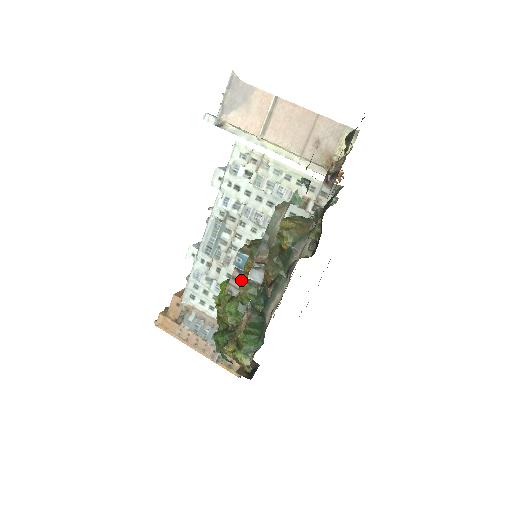
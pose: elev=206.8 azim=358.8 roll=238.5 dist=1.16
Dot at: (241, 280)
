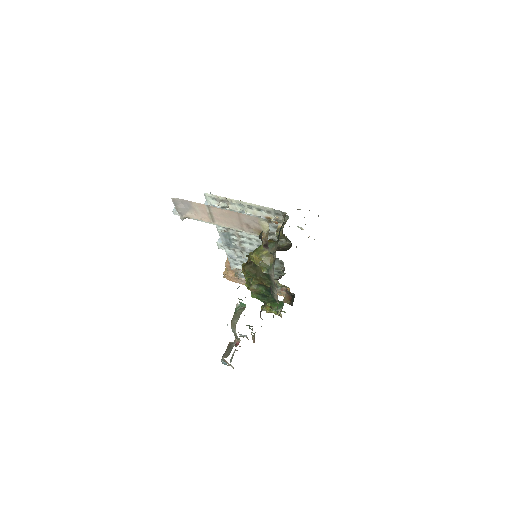
Dot at: occluded
